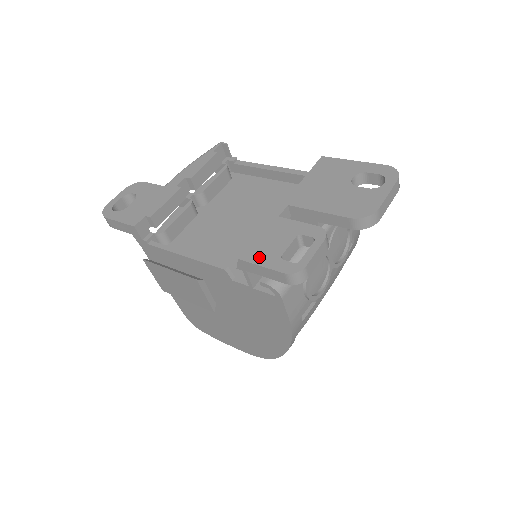
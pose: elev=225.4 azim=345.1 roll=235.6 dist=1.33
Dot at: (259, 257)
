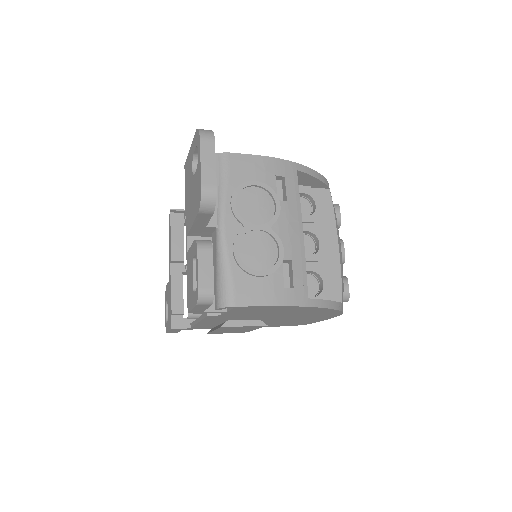
Dot at: (190, 302)
